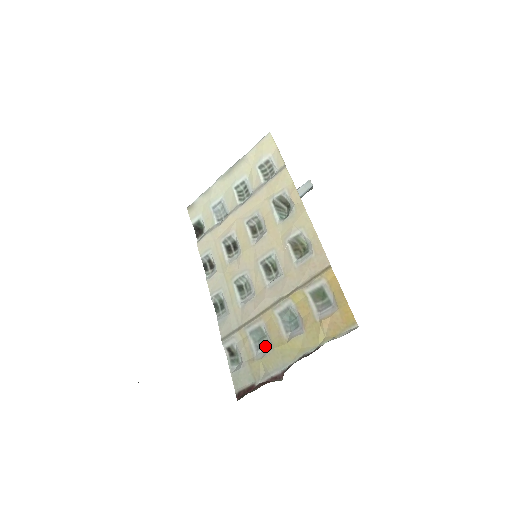
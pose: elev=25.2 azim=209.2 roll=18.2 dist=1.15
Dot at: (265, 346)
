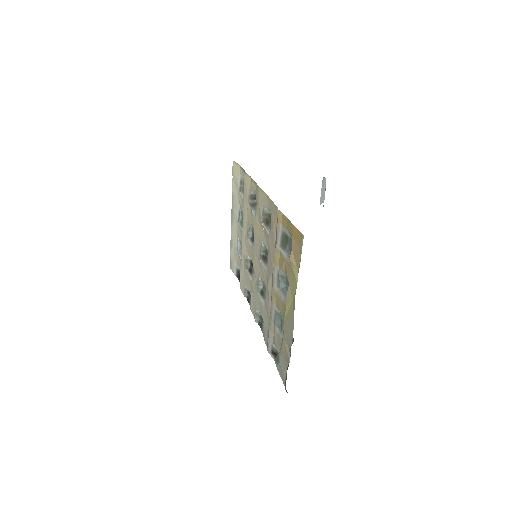
Dot at: (283, 324)
